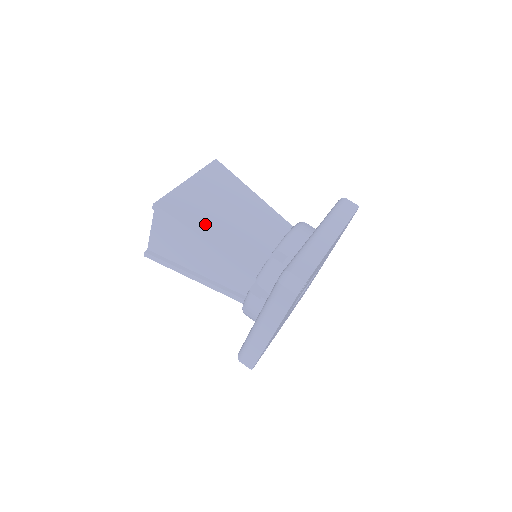
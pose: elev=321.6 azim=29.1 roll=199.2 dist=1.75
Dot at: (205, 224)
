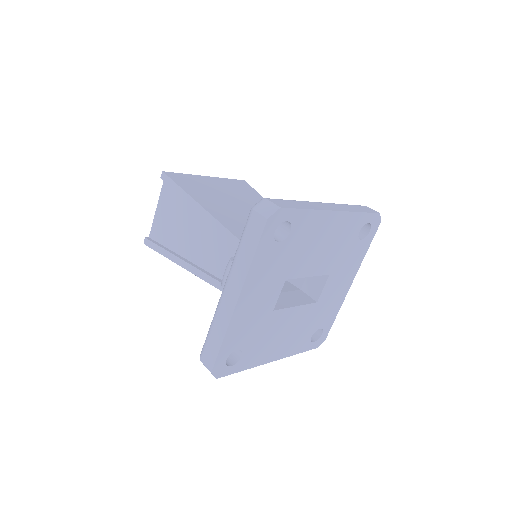
Dot at: (206, 199)
